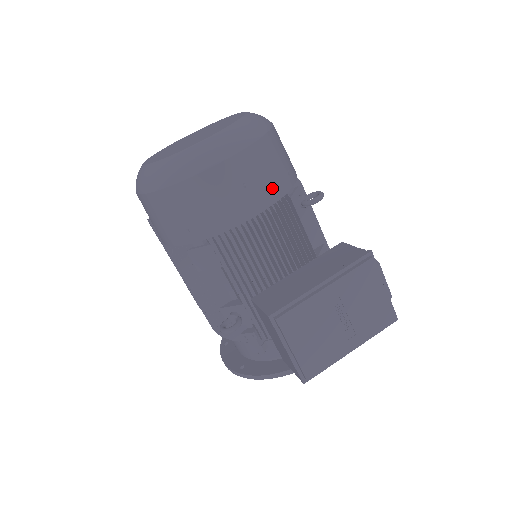
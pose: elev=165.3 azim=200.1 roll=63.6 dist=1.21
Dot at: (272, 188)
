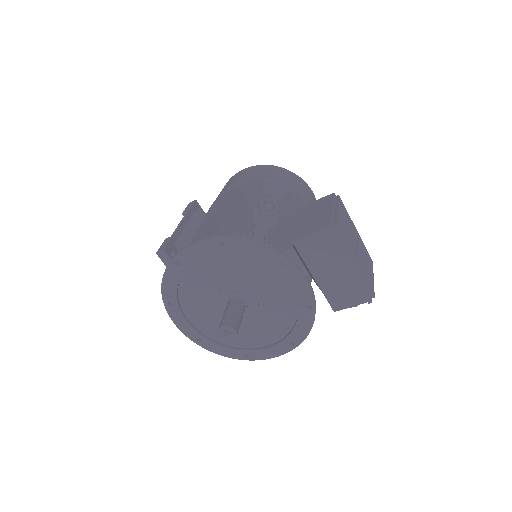
Dot at: occluded
